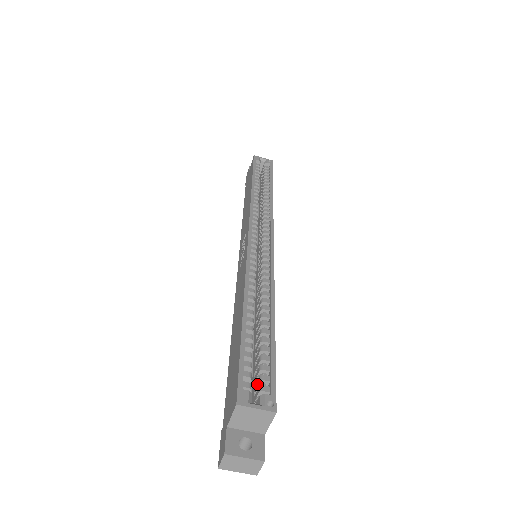
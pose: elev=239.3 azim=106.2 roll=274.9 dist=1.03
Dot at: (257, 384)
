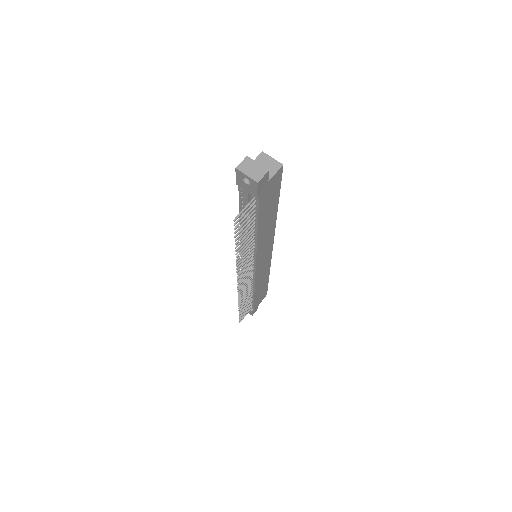
Dot at: occluded
